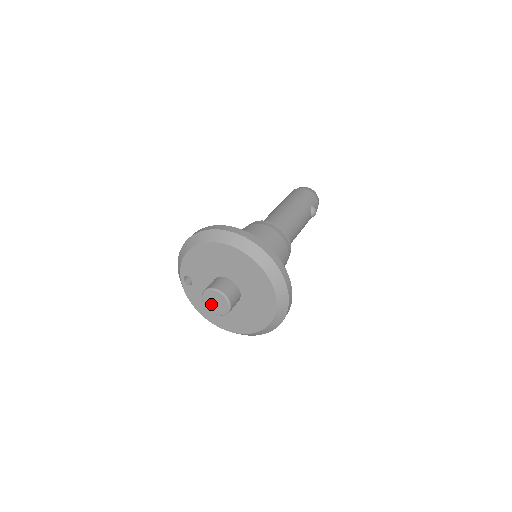
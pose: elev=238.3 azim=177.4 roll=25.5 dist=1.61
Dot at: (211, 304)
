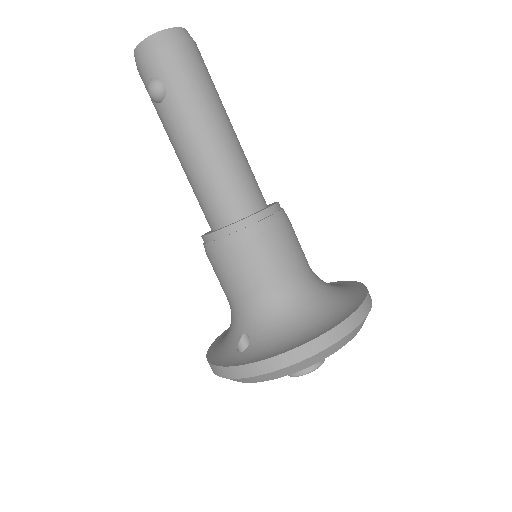
Dot at: occluded
